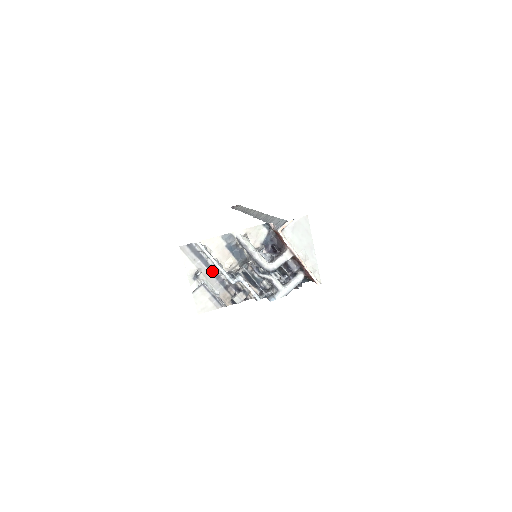
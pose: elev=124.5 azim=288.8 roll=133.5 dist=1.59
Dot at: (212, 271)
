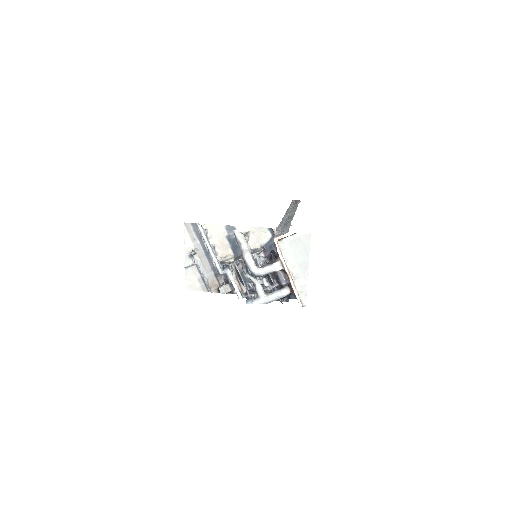
Dot at: (208, 255)
